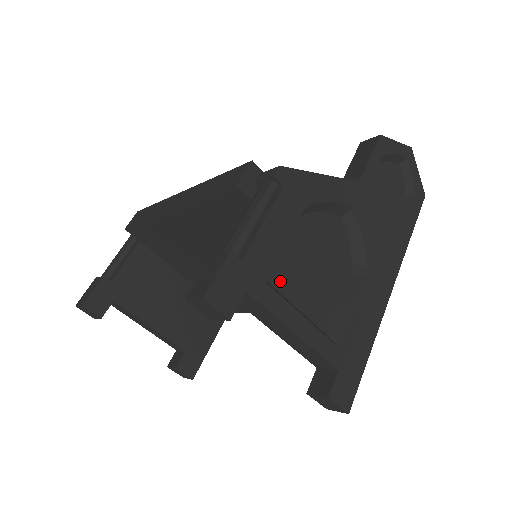
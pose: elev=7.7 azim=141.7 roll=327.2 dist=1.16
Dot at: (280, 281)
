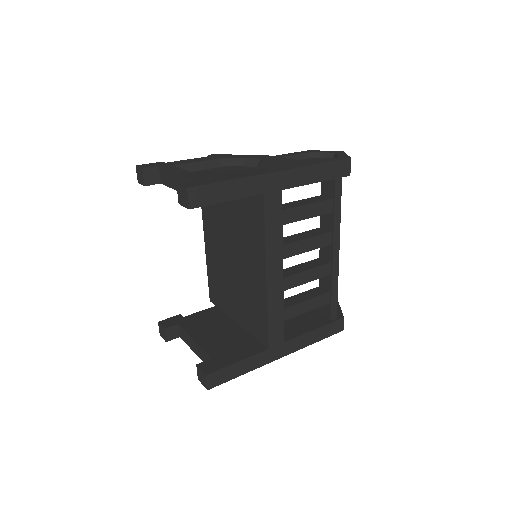
Dot at: occluded
